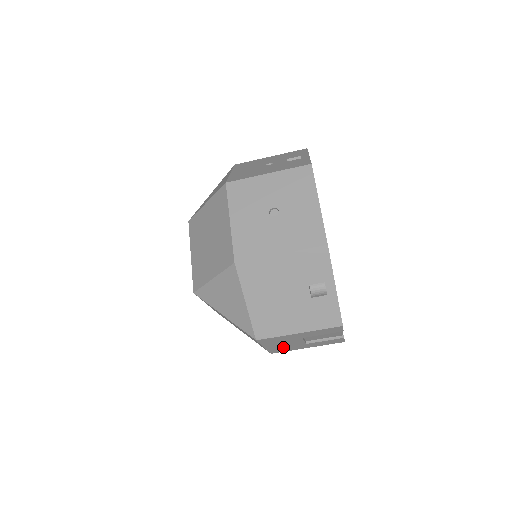
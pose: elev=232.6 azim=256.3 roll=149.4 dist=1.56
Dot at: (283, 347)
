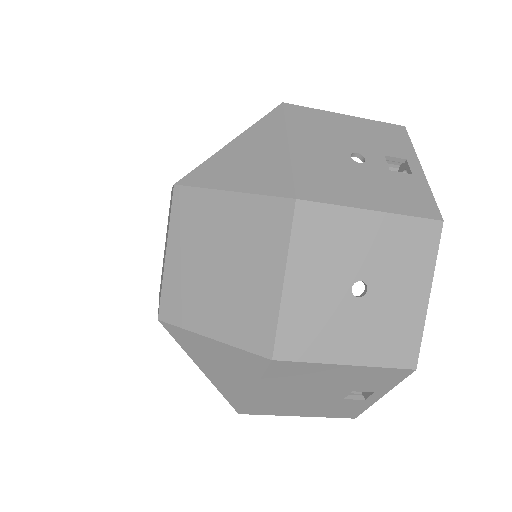
Dot at: occluded
